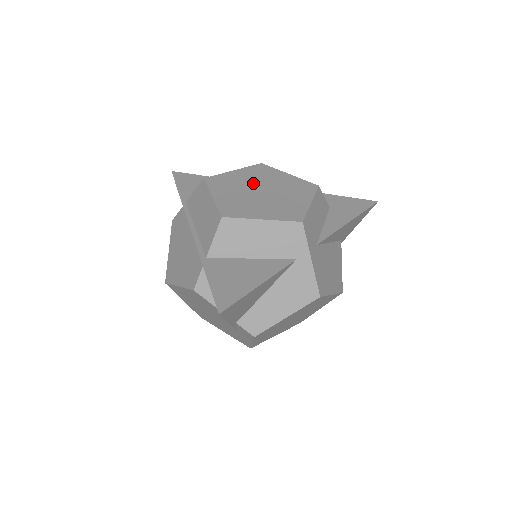
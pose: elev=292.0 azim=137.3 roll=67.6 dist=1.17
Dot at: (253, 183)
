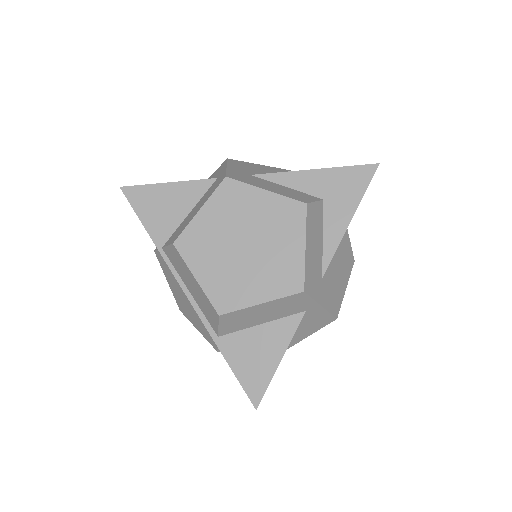
Dot at: (230, 231)
